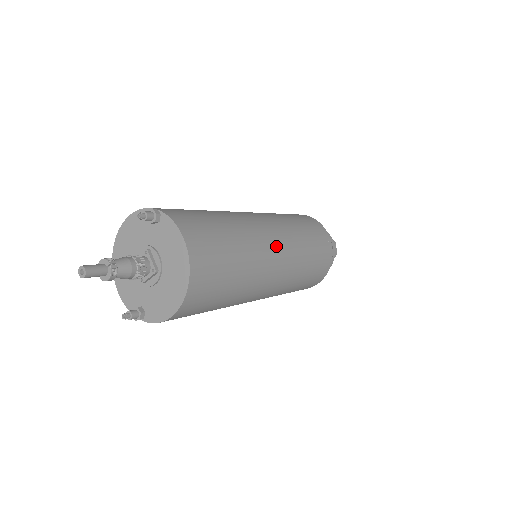
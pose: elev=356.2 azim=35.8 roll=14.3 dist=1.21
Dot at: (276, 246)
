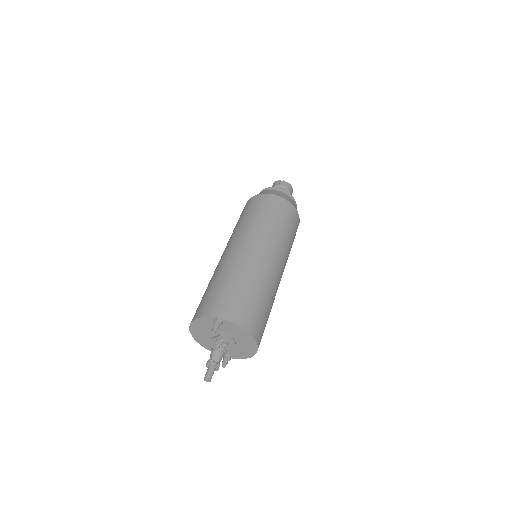
Dot at: (276, 263)
